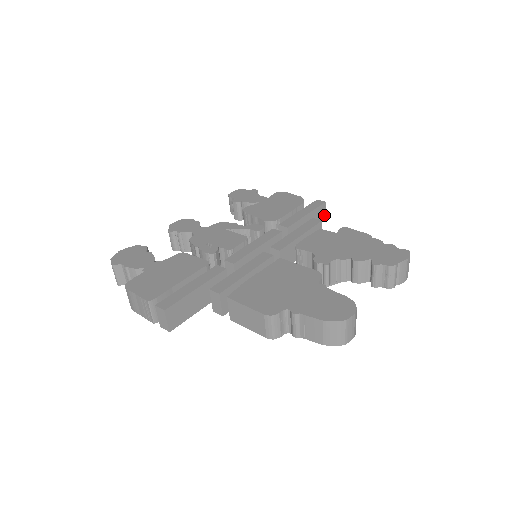
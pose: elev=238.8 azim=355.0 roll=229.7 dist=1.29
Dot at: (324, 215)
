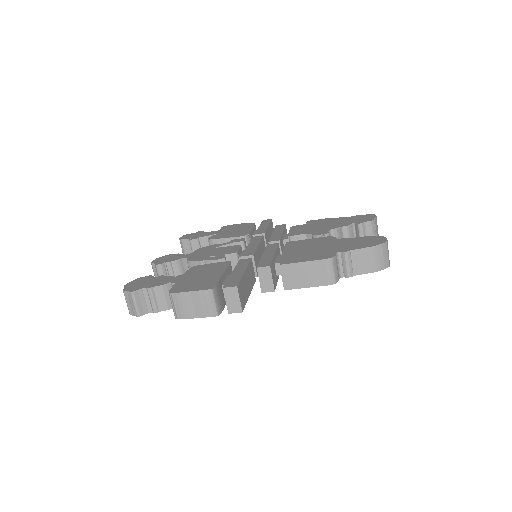
Dot at: occluded
